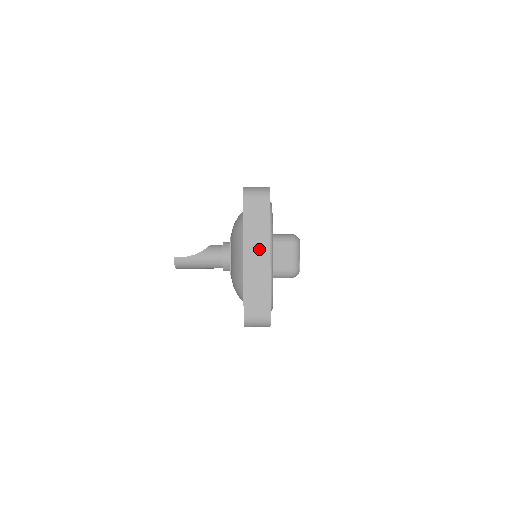
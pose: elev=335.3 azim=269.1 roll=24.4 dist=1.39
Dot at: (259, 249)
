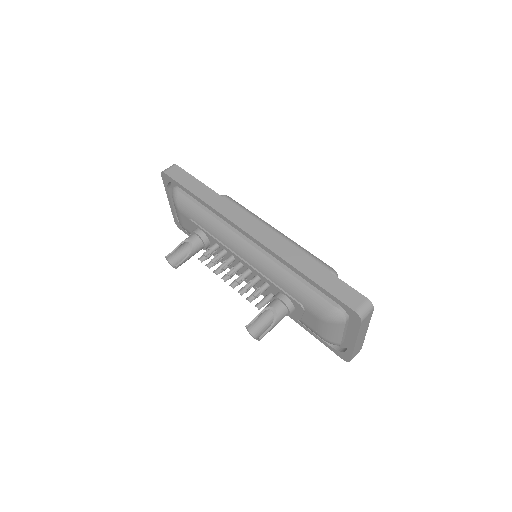
Dot at: (363, 333)
